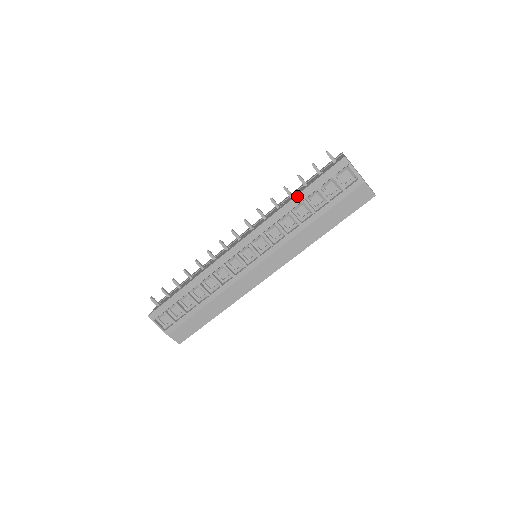
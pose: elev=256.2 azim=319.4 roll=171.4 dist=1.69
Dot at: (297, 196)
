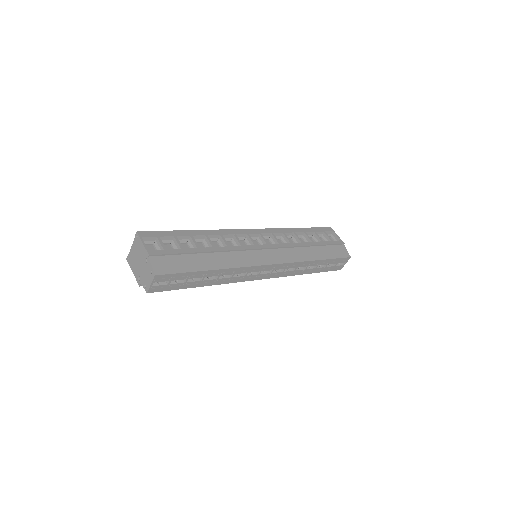
Dot at: (300, 228)
